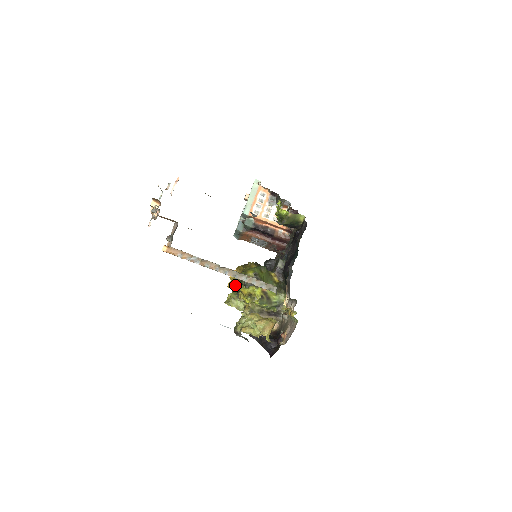
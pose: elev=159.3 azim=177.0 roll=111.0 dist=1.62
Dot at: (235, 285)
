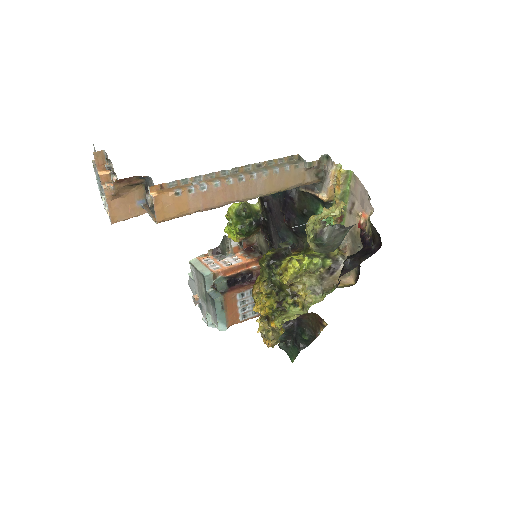
Dot at: (269, 299)
